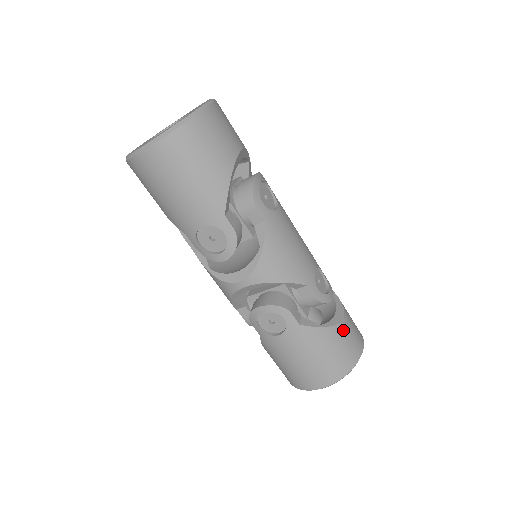
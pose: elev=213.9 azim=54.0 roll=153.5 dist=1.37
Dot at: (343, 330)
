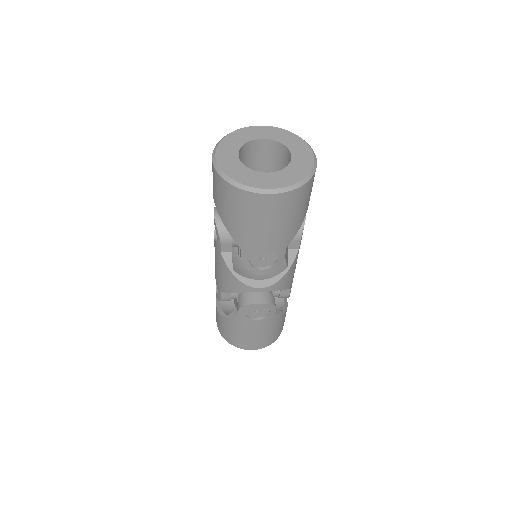
Dot at: occluded
